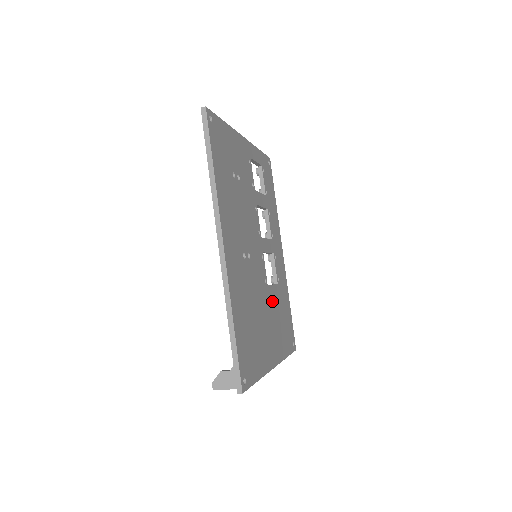
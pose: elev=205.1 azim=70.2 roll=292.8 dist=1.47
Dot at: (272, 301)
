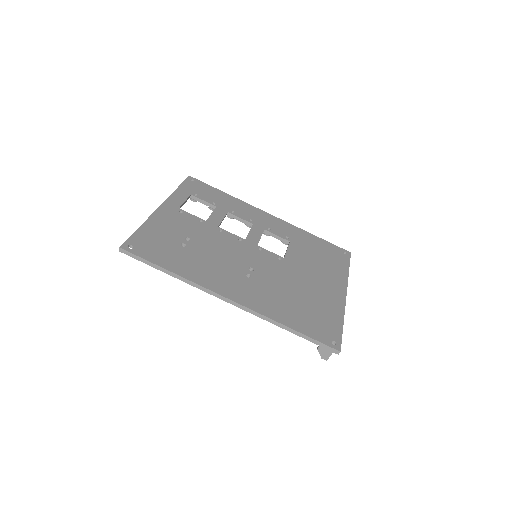
Dot at: (298, 260)
